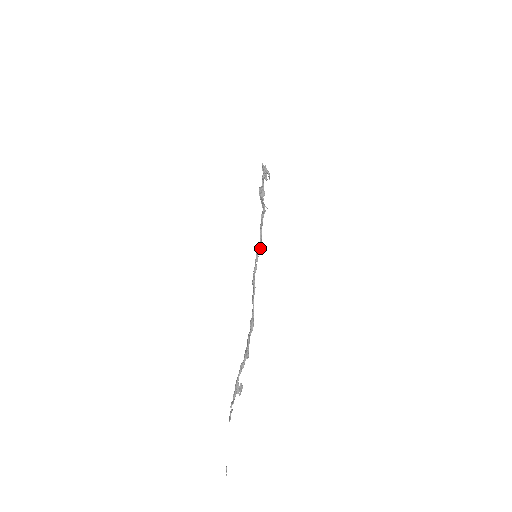
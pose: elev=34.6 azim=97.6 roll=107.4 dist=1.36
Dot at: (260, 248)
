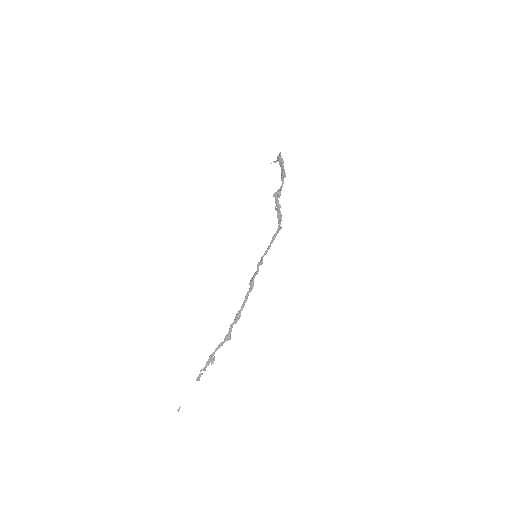
Dot at: occluded
